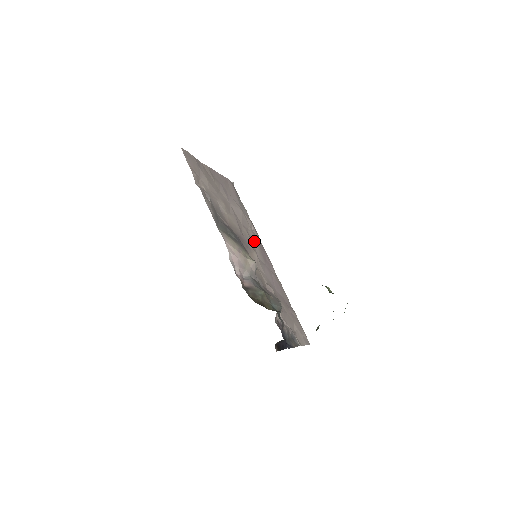
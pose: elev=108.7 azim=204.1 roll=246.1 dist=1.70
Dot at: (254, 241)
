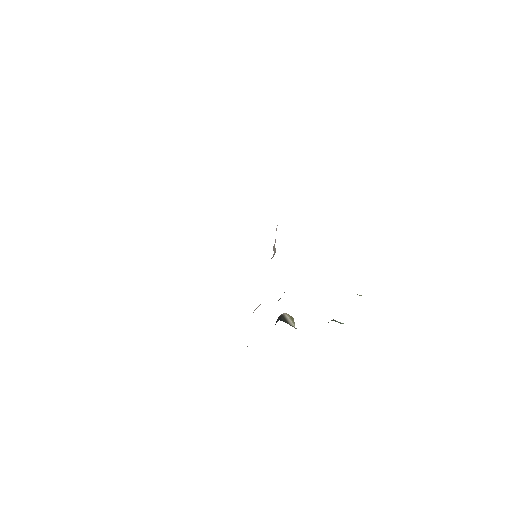
Dot at: occluded
